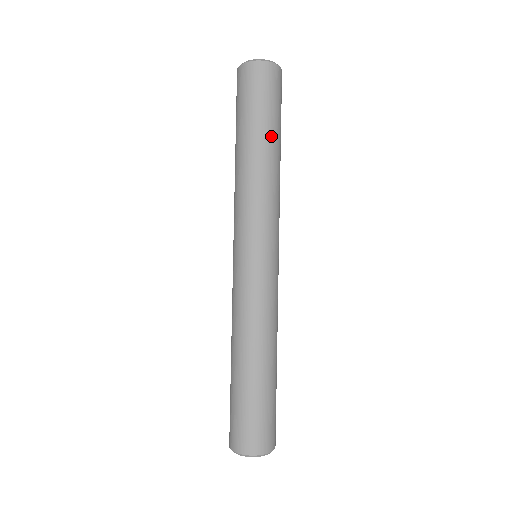
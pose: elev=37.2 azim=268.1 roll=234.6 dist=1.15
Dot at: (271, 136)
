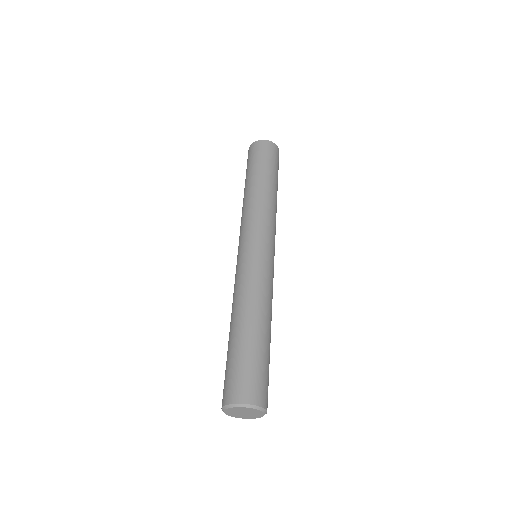
Dot at: (273, 180)
